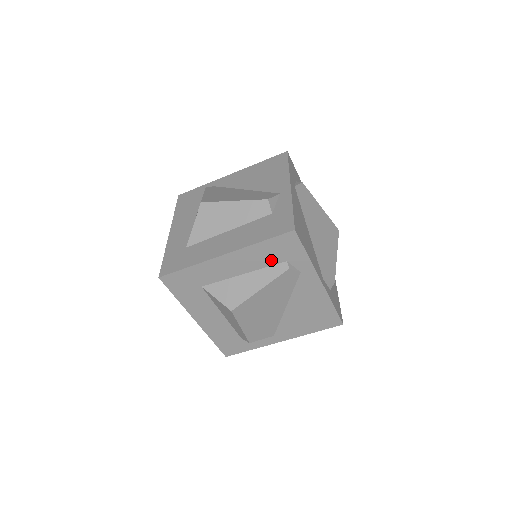
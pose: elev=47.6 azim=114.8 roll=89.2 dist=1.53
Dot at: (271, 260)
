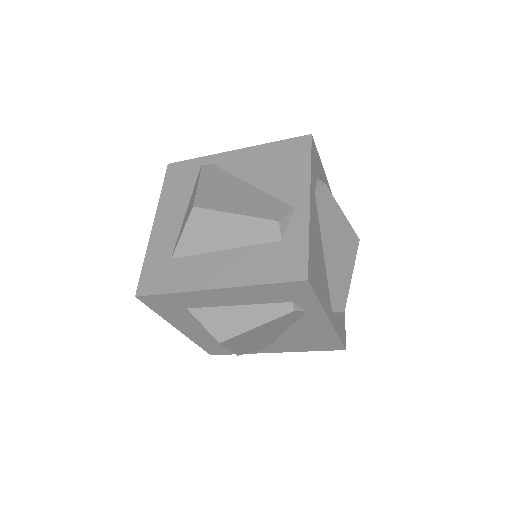
Dot at: (273, 299)
